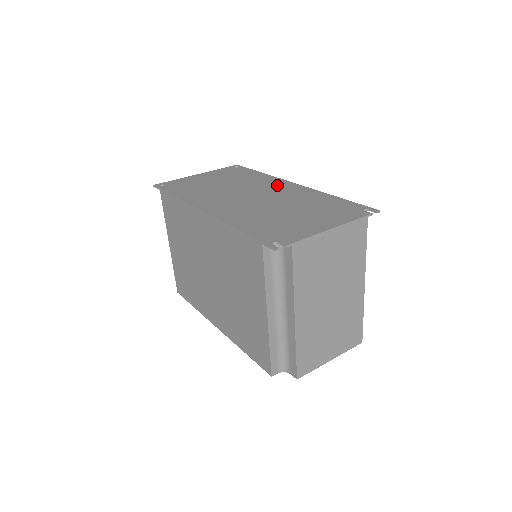
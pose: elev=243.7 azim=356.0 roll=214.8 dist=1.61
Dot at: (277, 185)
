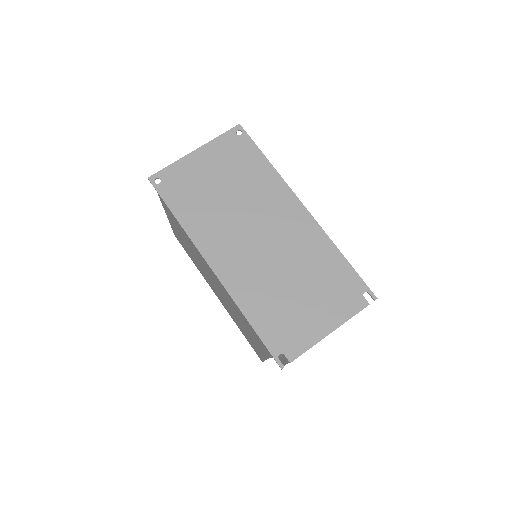
Dot at: (285, 209)
